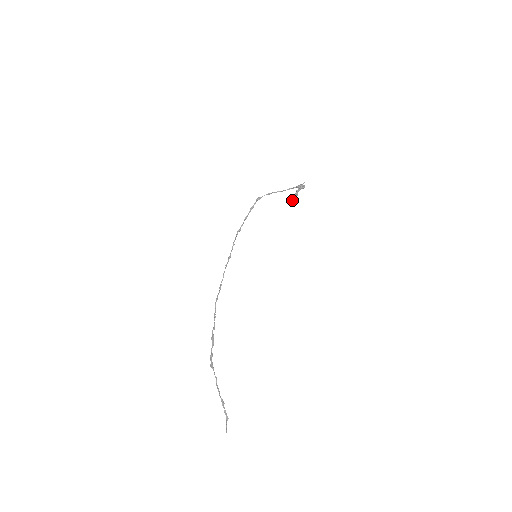
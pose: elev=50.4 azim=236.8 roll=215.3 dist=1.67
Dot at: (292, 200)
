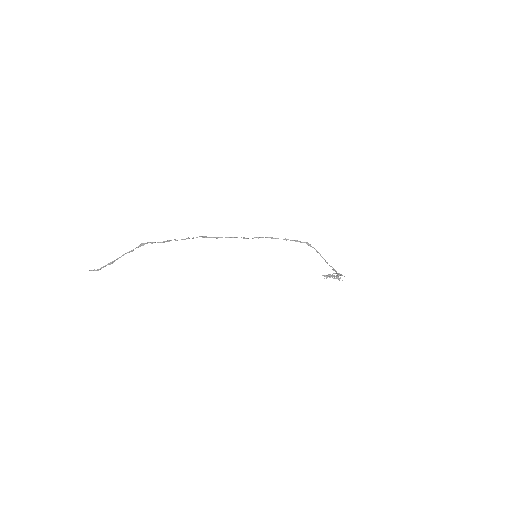
Dot at: occluded
